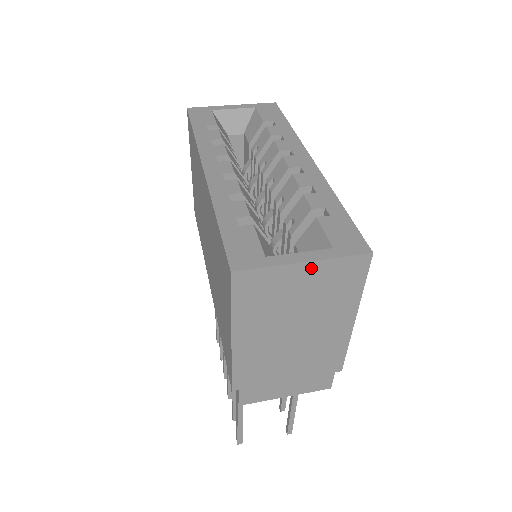
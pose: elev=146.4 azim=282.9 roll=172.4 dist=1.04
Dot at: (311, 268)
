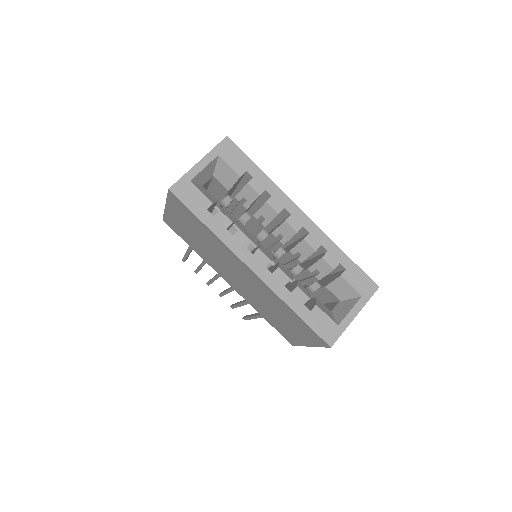
Dot at: (356, 313)
